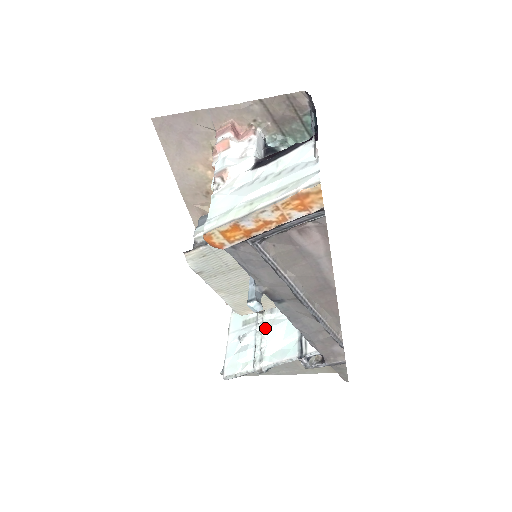
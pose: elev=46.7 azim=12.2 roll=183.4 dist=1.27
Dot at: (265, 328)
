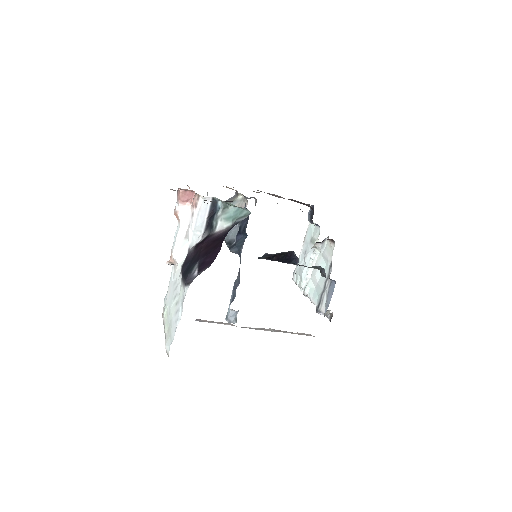
Dot at: (313, 262)
